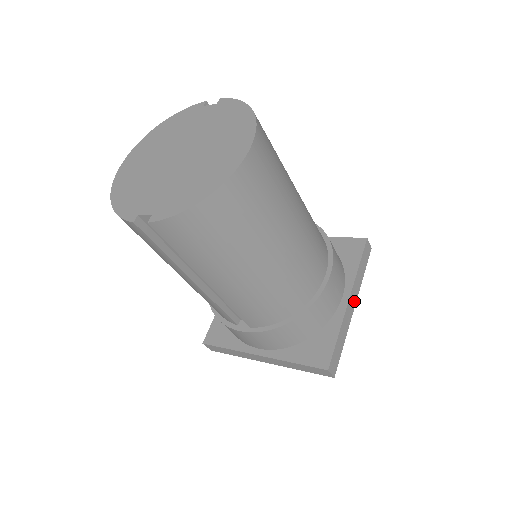
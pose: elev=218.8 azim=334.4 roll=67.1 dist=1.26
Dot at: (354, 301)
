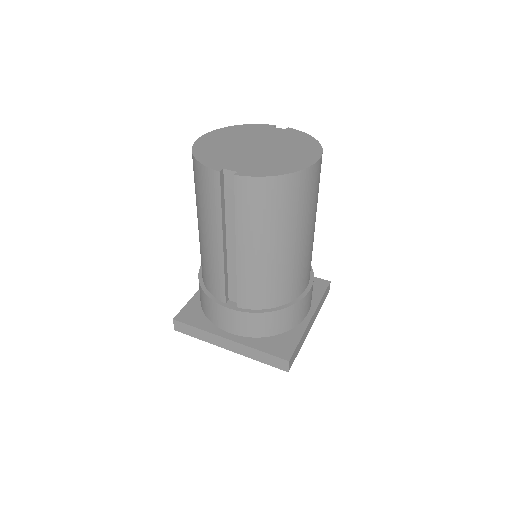
Dot at: (312, 322)
